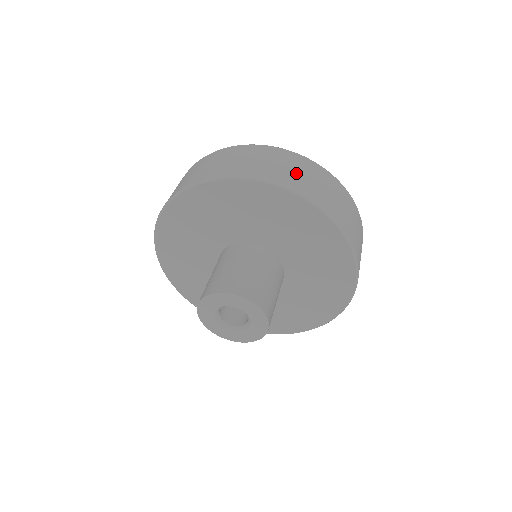
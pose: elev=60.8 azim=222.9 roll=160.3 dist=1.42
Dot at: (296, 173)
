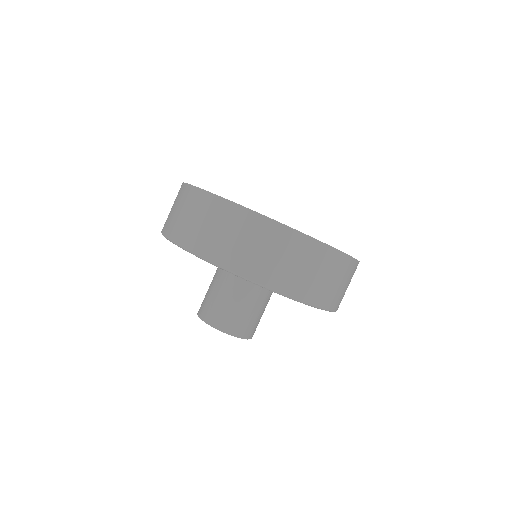
Dot at: (305, 272)
